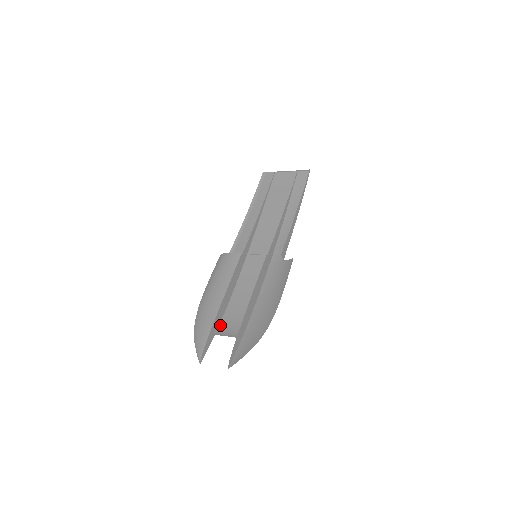
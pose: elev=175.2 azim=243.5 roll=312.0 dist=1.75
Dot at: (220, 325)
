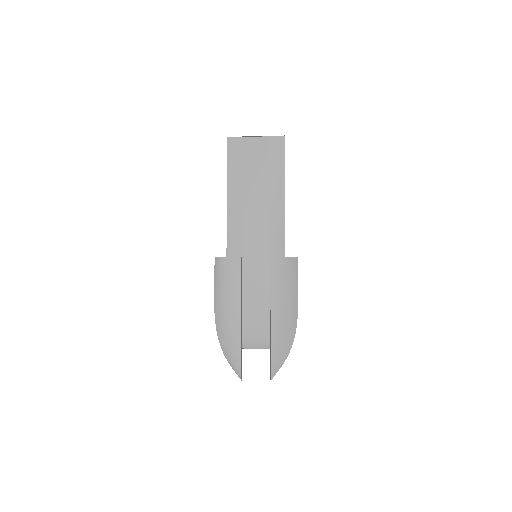
Dot at: (244, 336)
